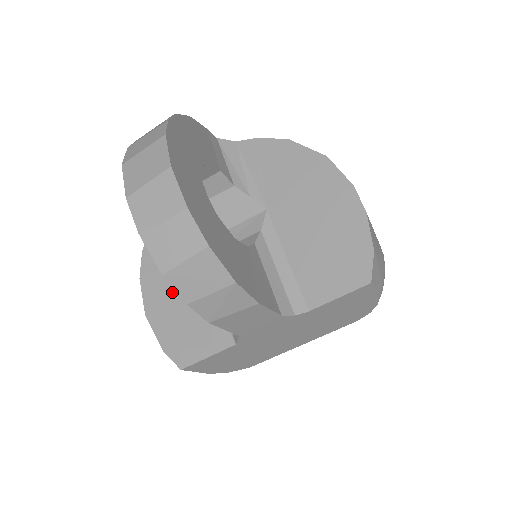
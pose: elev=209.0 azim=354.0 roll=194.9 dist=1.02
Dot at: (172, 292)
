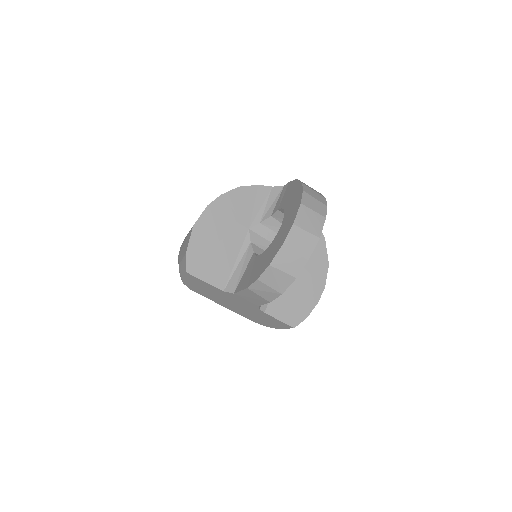
Dot at: (217, 233)
